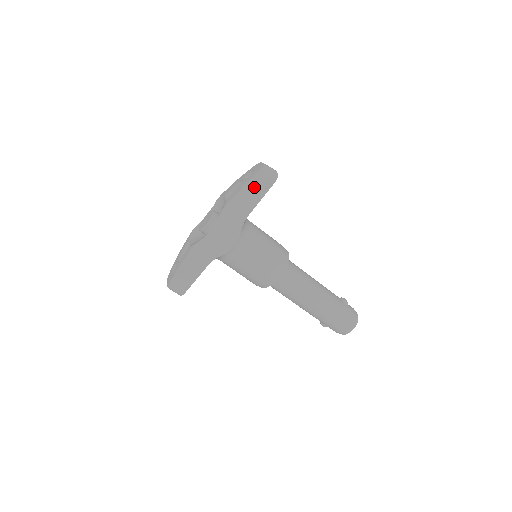
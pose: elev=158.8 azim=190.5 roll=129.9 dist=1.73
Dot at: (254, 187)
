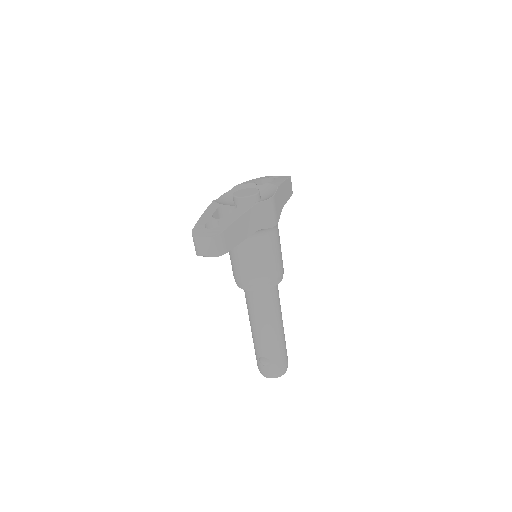
Dot at: (288, 186)
